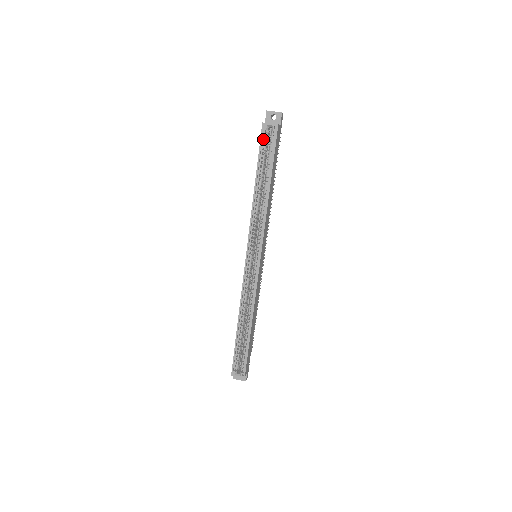
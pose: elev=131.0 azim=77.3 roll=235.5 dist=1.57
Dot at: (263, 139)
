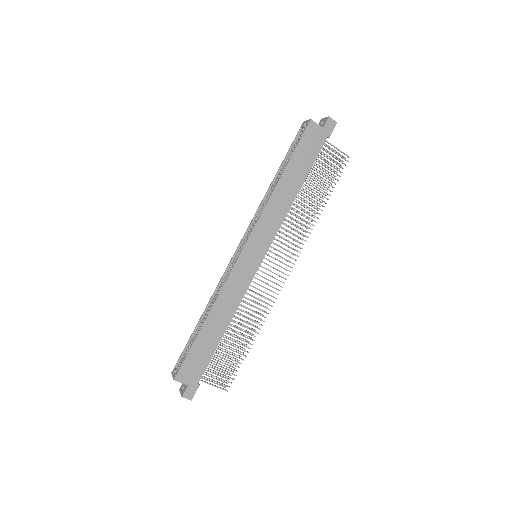
Dot at: (299, 136)
